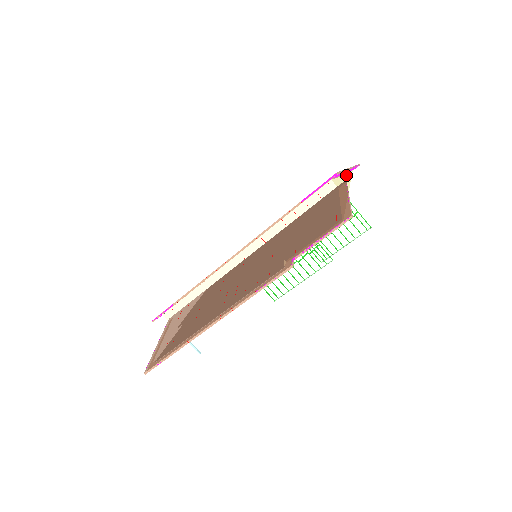
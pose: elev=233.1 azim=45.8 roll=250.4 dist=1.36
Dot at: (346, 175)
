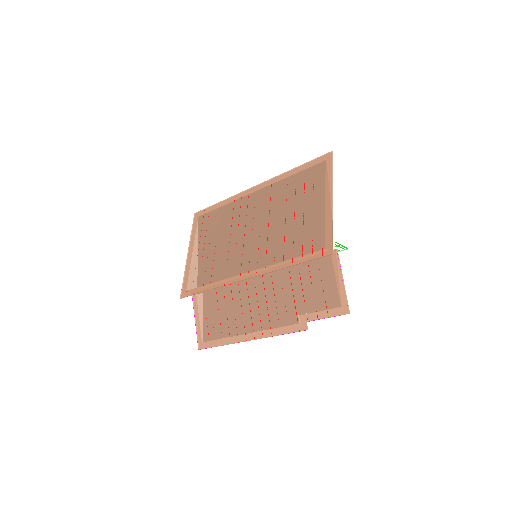
Dot at: (327, 195)
